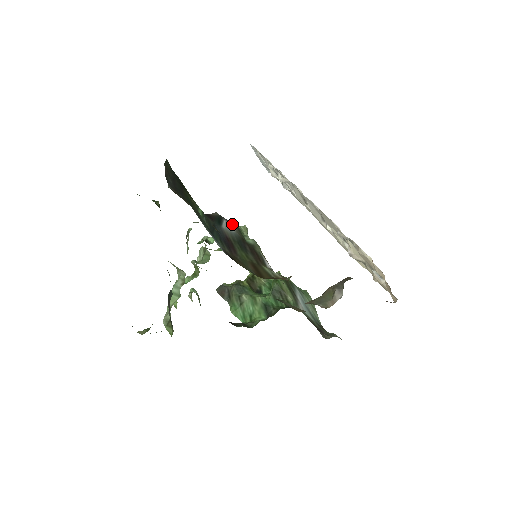
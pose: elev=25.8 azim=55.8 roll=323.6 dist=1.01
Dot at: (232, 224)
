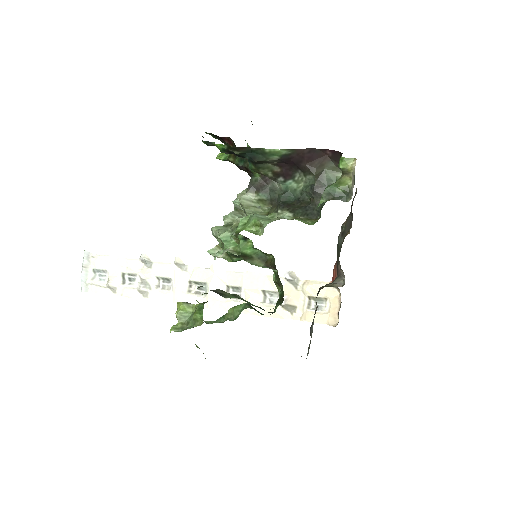
Dot at: occluded
